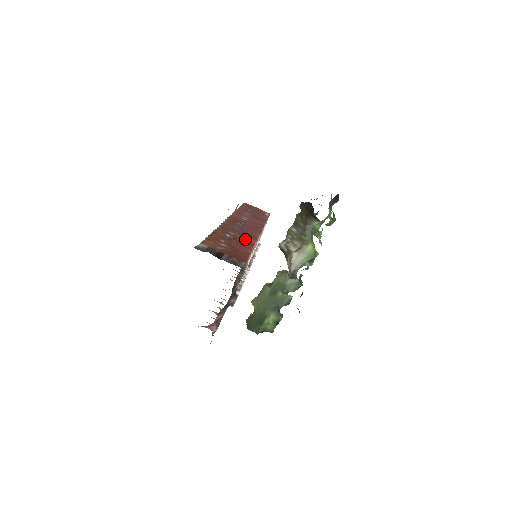
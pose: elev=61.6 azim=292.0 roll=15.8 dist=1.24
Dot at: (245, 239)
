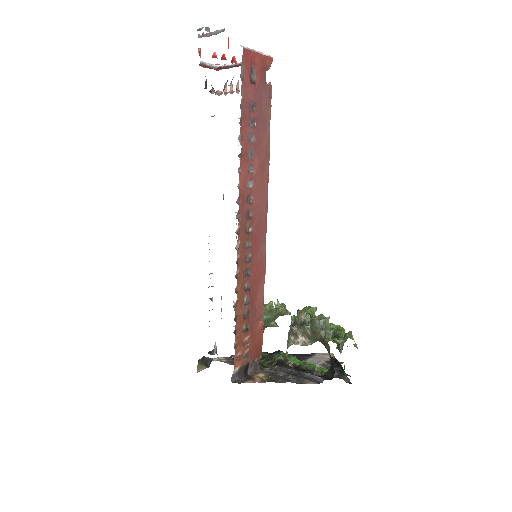
Dot at: (257, 282)
